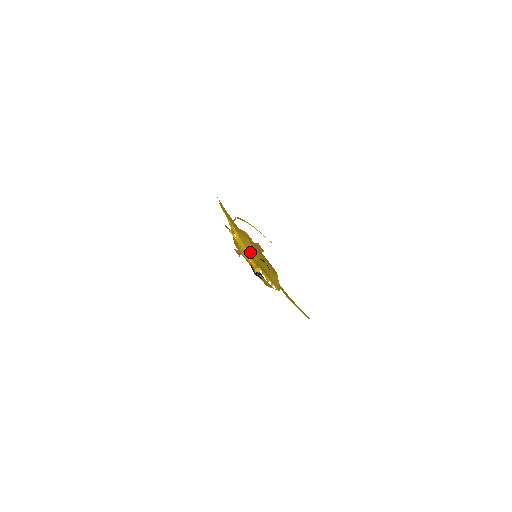
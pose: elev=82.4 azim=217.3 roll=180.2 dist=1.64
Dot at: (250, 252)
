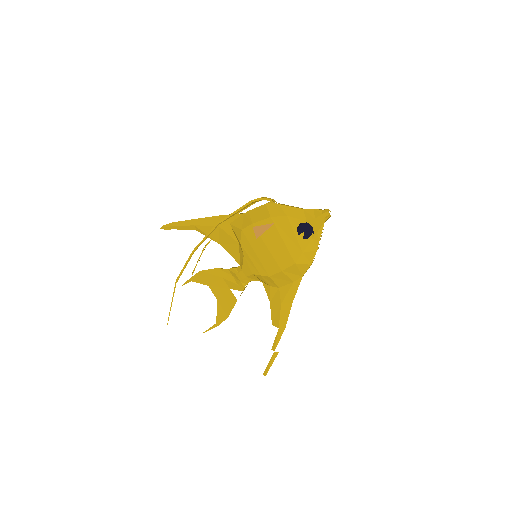
Dot at: (300, 210)
